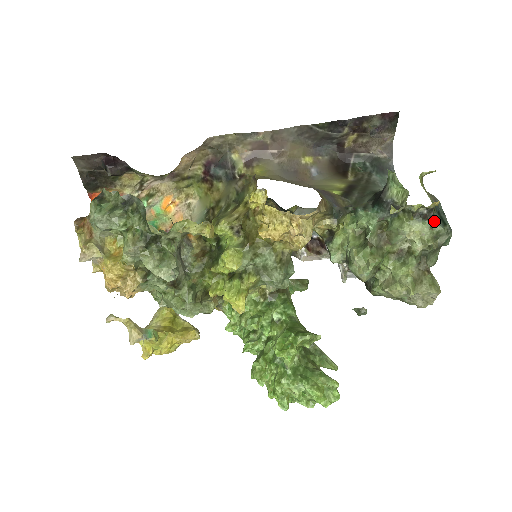
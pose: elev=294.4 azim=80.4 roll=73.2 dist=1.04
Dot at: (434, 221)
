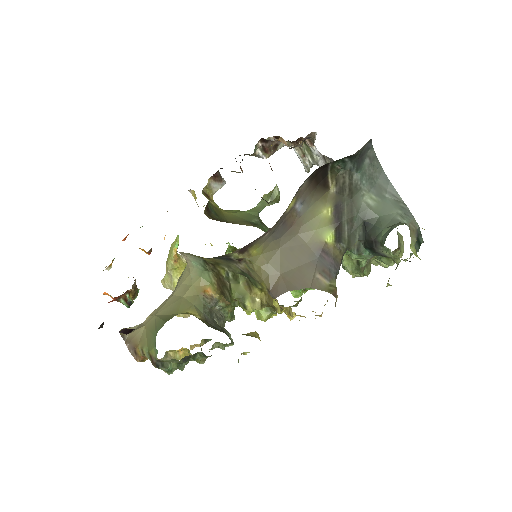
Dot at: occluded
